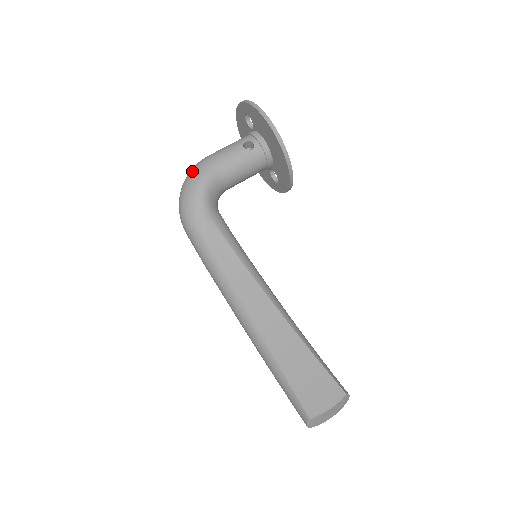
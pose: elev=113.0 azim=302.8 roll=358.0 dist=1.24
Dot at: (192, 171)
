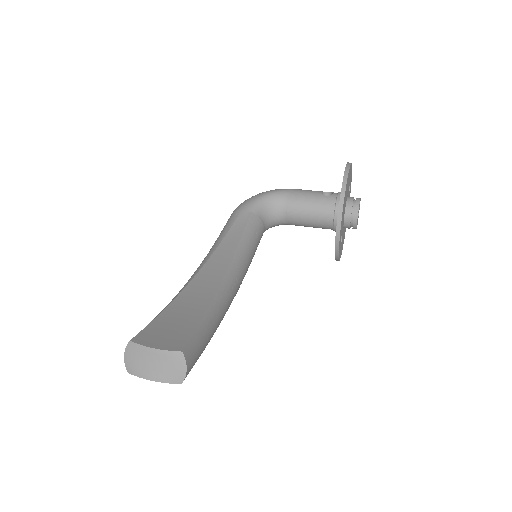
Dot at: occluded
